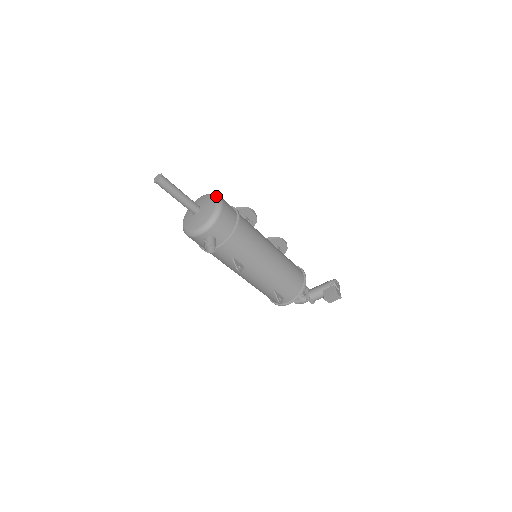
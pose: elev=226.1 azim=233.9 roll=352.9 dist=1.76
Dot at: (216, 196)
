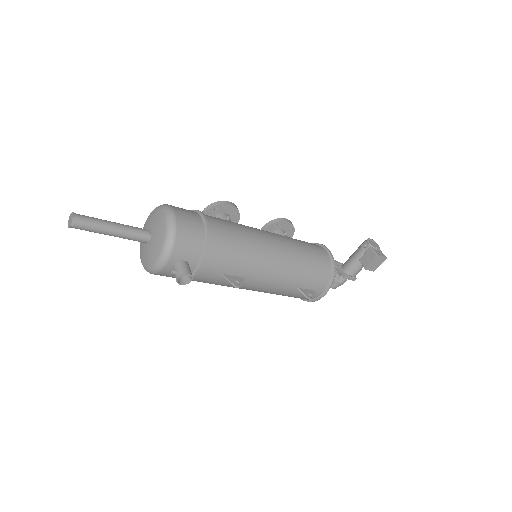
Dot at: (163, 207)
